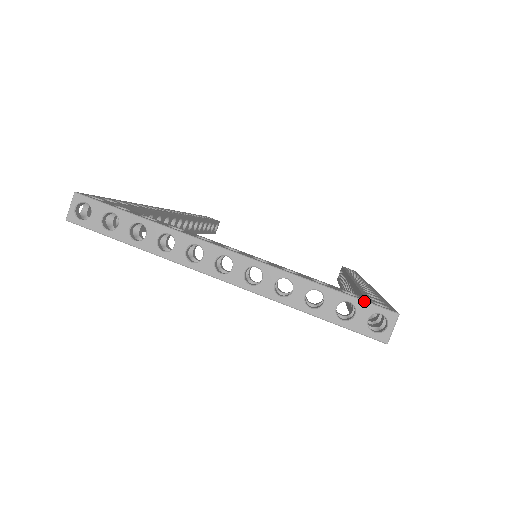
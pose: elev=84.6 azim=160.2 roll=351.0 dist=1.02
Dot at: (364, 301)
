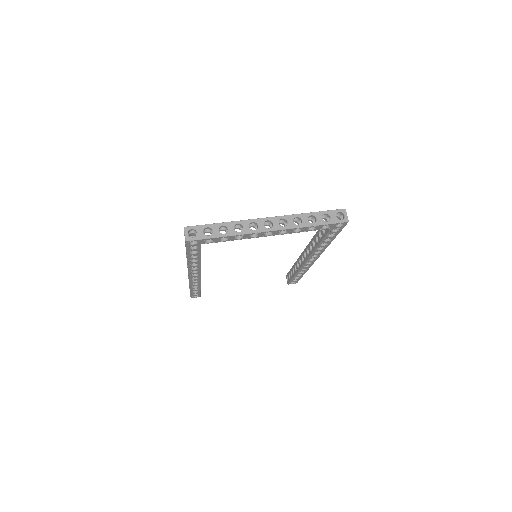
Dot at: (330, 210)
